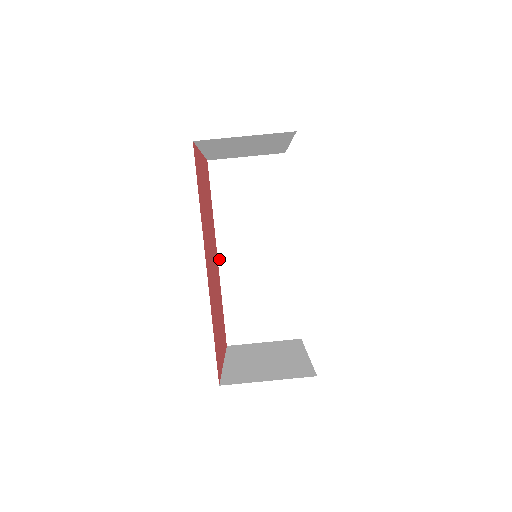
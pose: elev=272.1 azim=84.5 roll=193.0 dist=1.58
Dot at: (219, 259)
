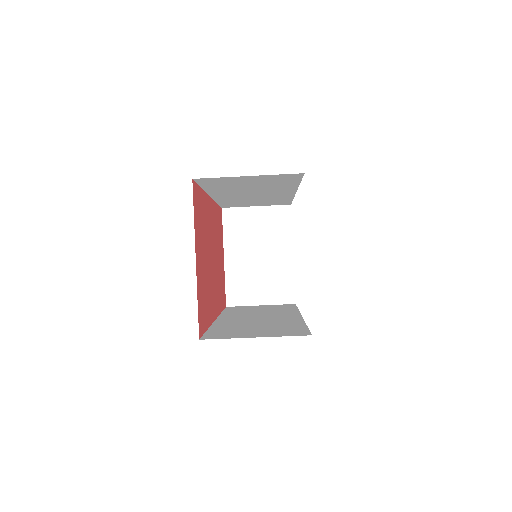
Dot at: (213, 197)
